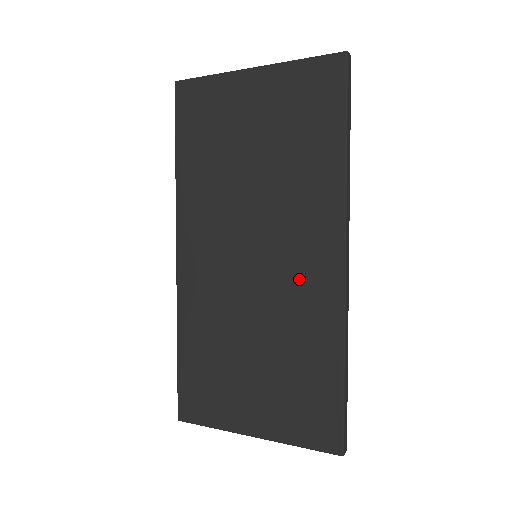
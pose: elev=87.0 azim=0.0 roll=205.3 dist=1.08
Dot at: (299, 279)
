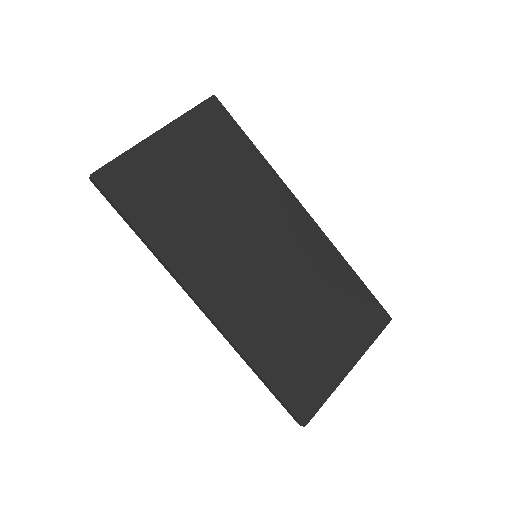
Dot at: (295, 244)
